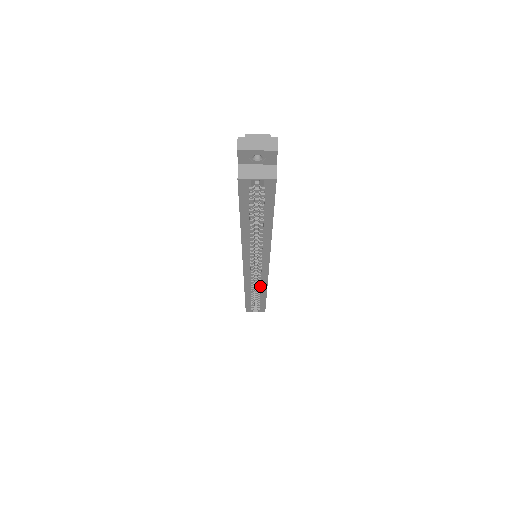
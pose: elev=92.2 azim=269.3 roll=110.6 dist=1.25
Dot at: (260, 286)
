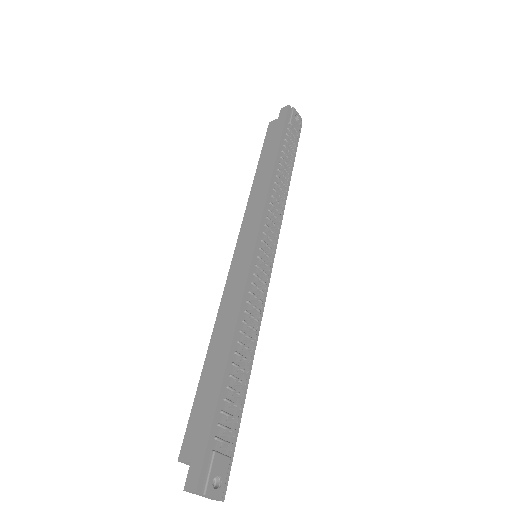
Dot at: occluded
